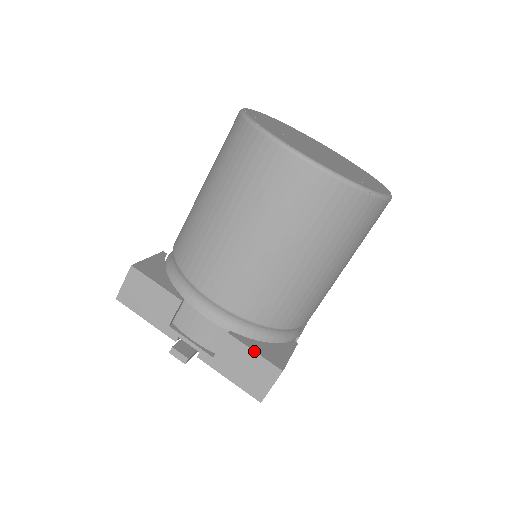
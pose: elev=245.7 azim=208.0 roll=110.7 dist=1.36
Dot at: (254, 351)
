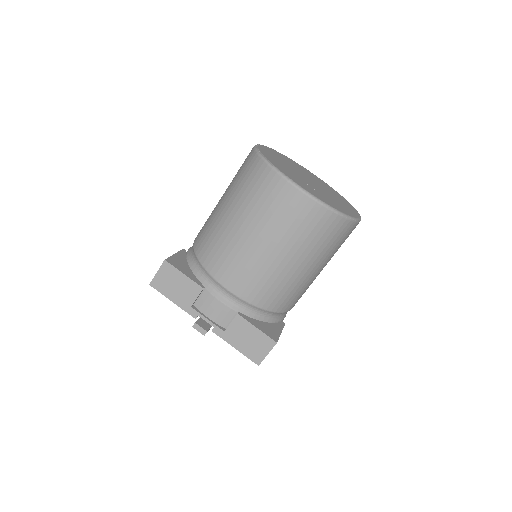
Dot at: (256, 327)
